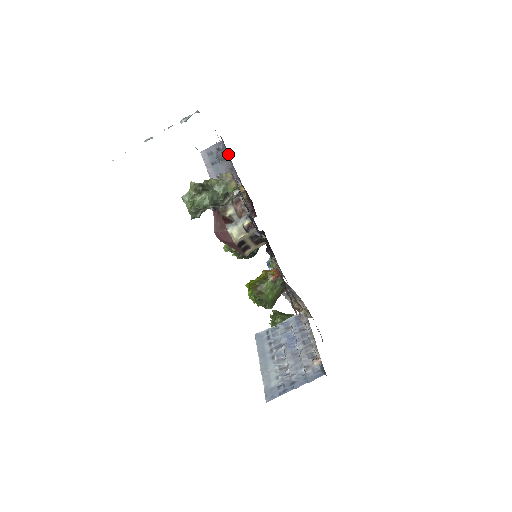
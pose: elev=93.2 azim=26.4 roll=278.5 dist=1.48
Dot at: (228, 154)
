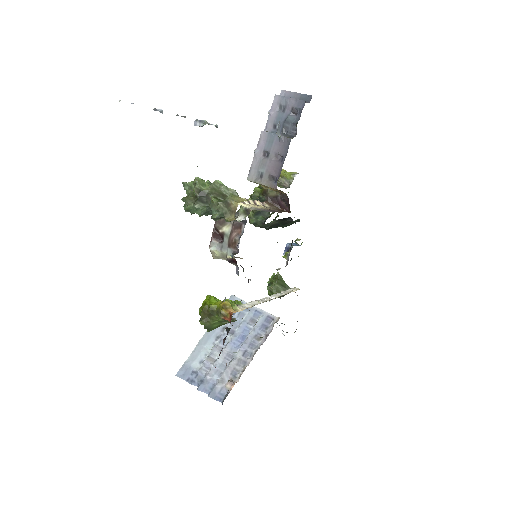
Dot at: occluded
